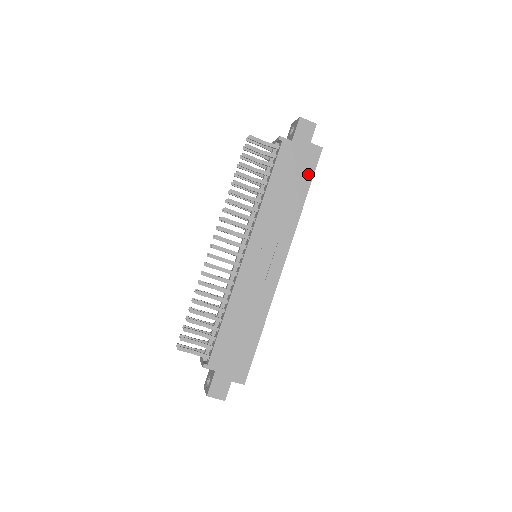
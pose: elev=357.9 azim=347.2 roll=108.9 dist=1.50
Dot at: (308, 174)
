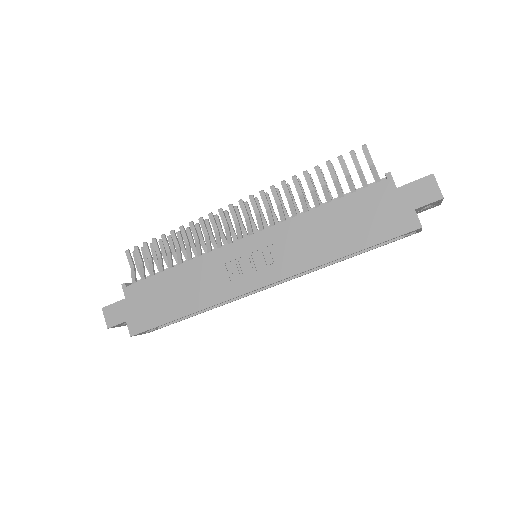
Dot at: (377, 236)
